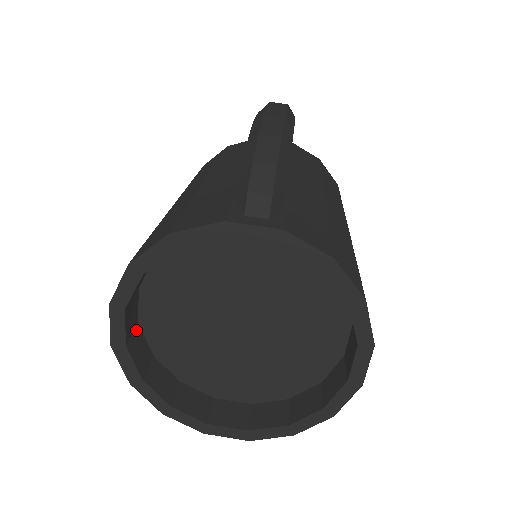
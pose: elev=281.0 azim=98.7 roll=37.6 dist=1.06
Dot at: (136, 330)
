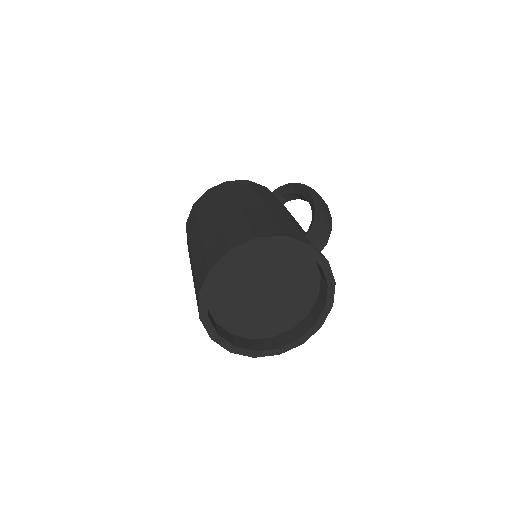
Dot at: occluded
